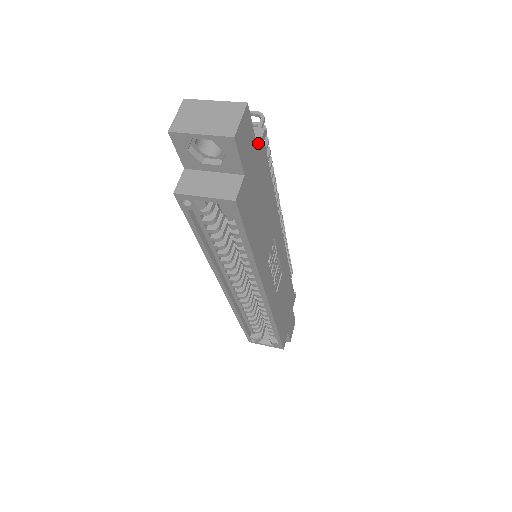
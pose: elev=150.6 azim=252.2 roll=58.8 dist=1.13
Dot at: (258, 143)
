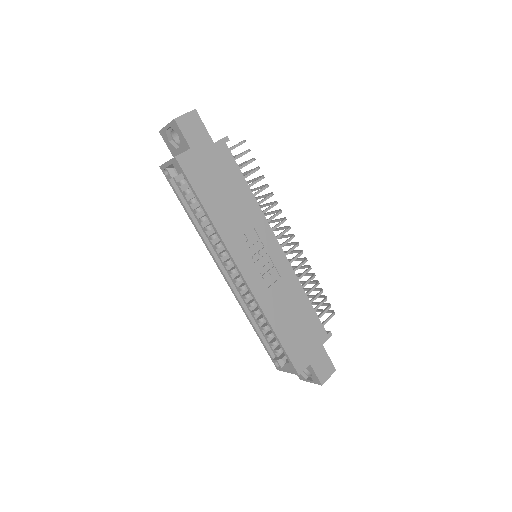
Dot at: (217, 141)
